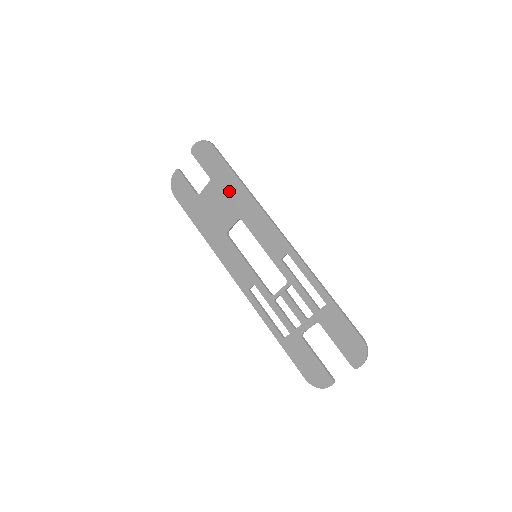
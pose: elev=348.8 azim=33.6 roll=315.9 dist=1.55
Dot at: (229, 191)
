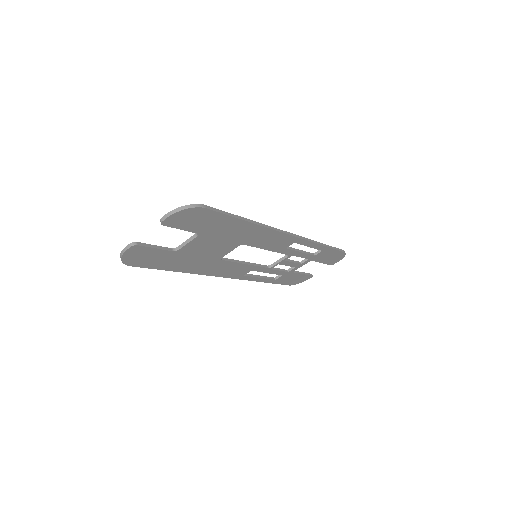
Dot at: (229, 233)
